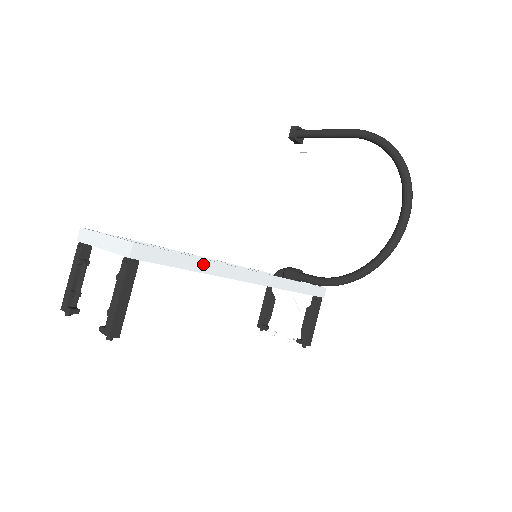
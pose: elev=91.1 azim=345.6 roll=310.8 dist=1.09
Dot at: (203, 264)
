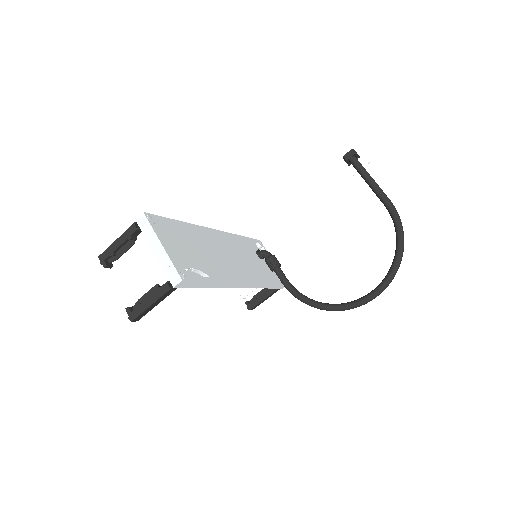
Dot at: (218, 284)
